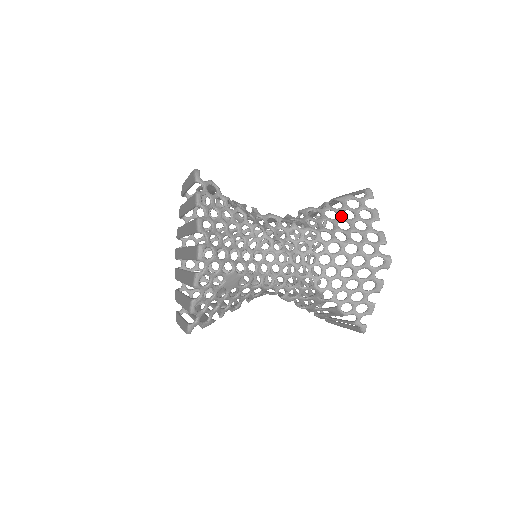
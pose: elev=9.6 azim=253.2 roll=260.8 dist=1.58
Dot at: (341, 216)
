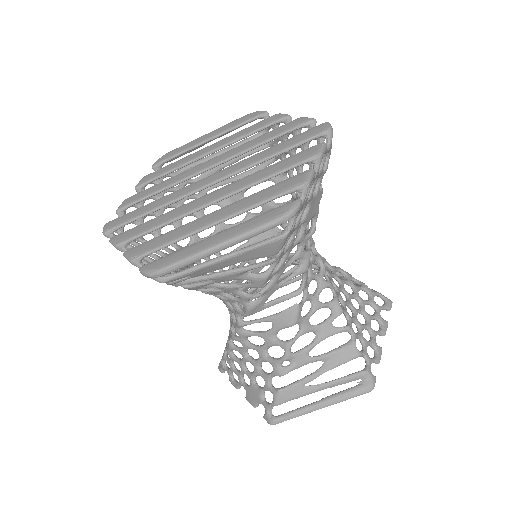
Dot at: occluded
